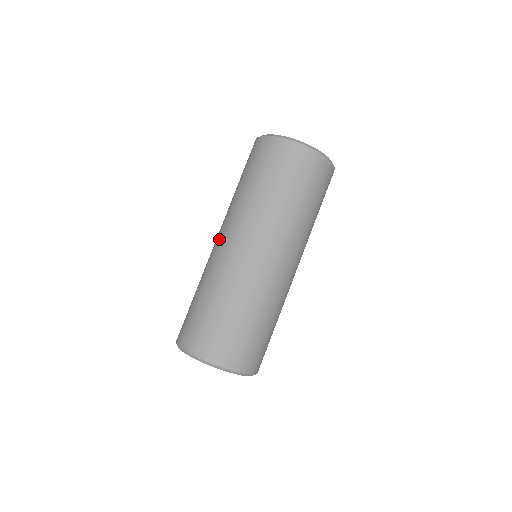
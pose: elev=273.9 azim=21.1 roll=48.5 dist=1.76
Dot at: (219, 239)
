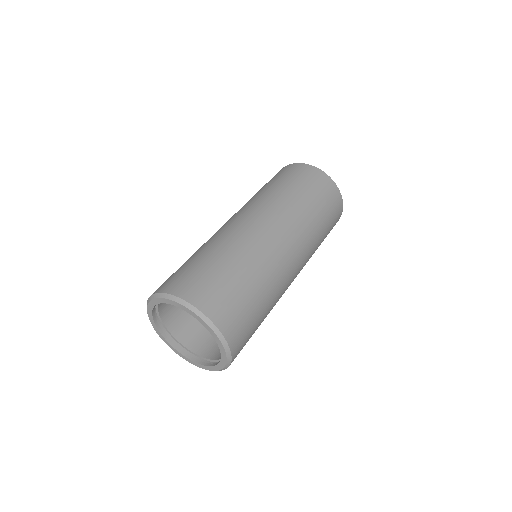
Dot at: occluded
